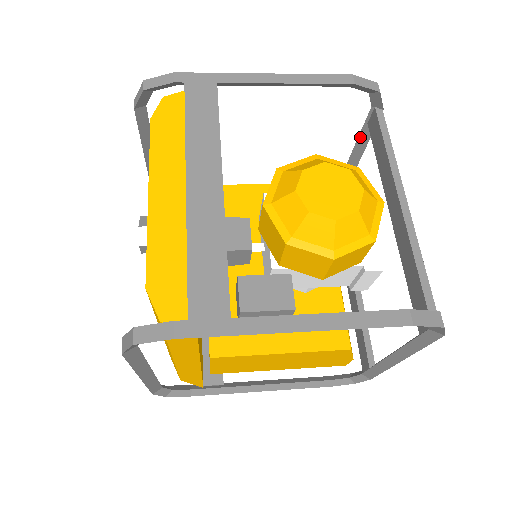
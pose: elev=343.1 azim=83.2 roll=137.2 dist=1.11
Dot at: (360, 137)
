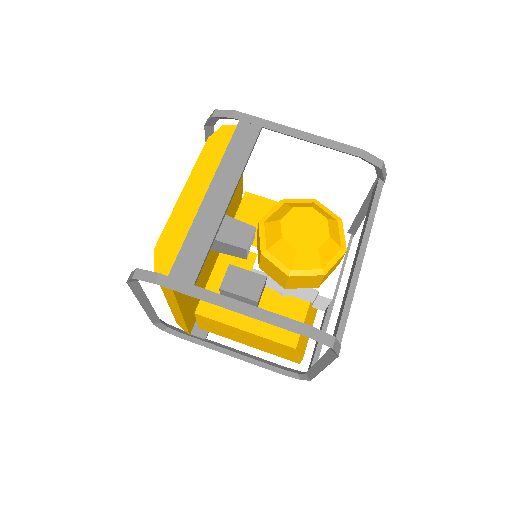
Dot at: (368, 196)
